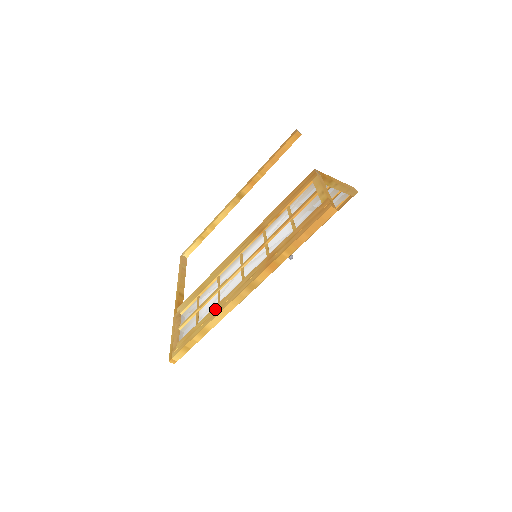
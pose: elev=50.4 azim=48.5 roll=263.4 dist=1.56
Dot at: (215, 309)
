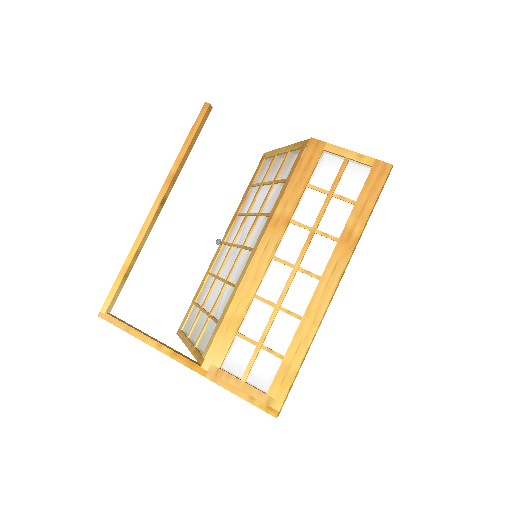
Dot at: (305, 325)
